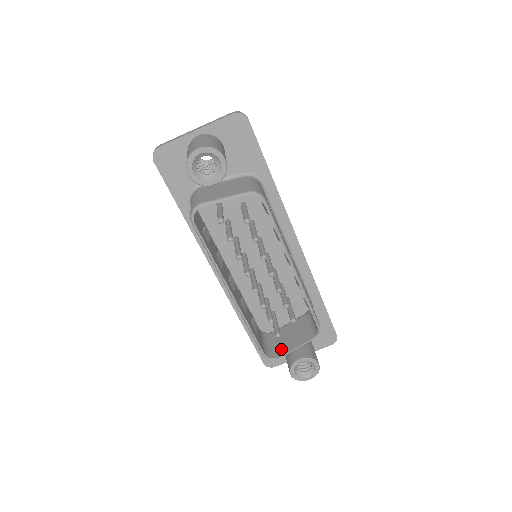
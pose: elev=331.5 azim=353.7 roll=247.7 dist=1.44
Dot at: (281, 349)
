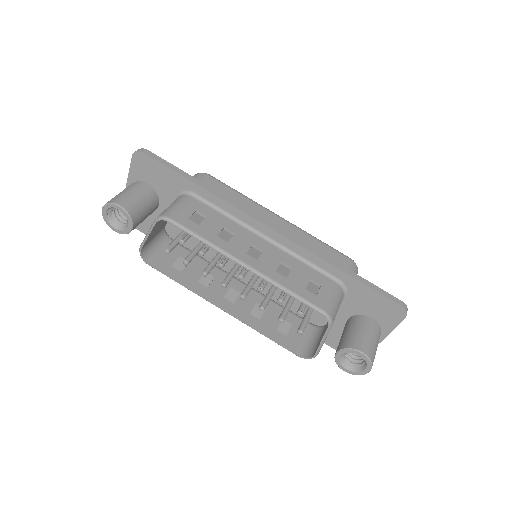
Dot at: (318, 345)
